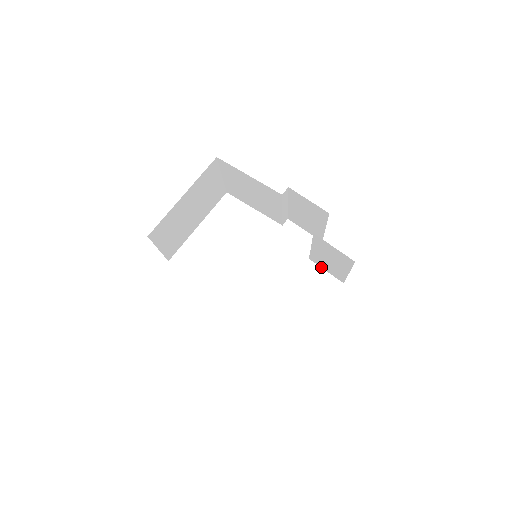
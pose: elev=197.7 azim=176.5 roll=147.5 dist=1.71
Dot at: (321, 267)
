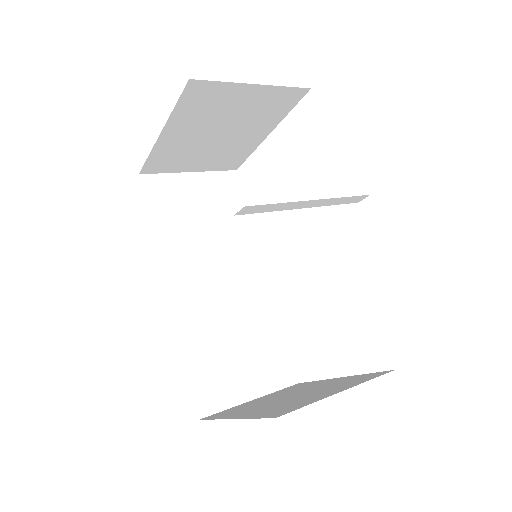
Dot at: occluded
